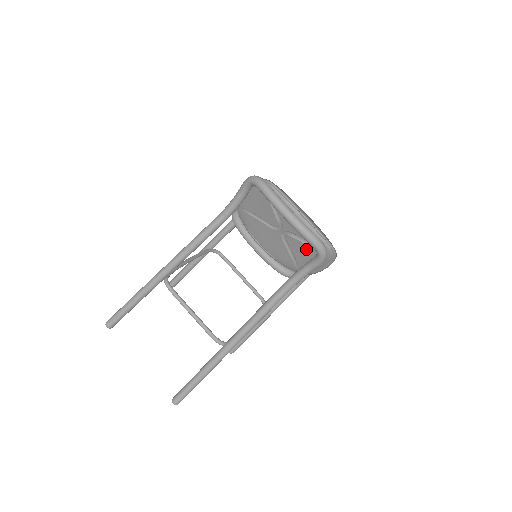
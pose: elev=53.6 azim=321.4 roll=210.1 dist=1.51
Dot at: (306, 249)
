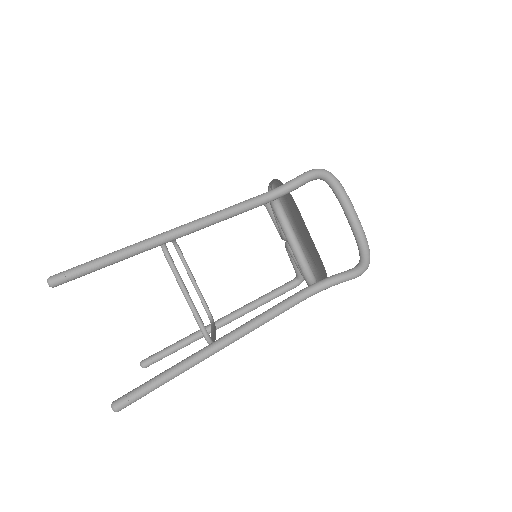
Dot at: occluded
